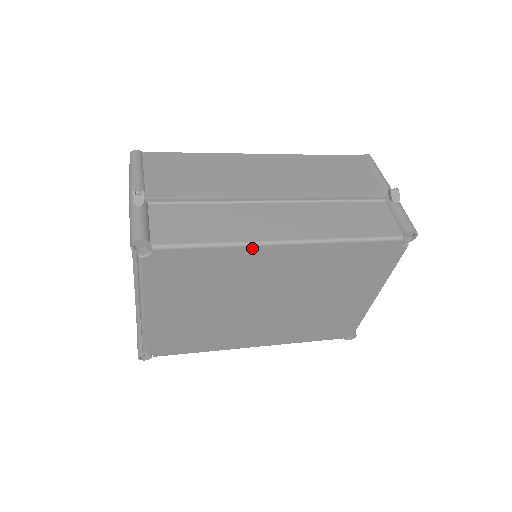
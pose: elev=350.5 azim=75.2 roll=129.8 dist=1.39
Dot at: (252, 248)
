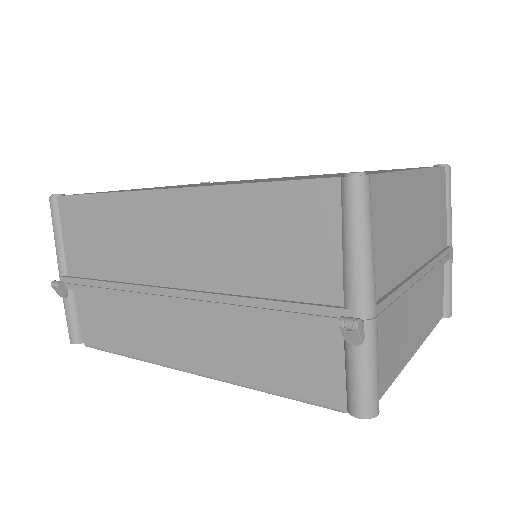
Dot at: occluded
